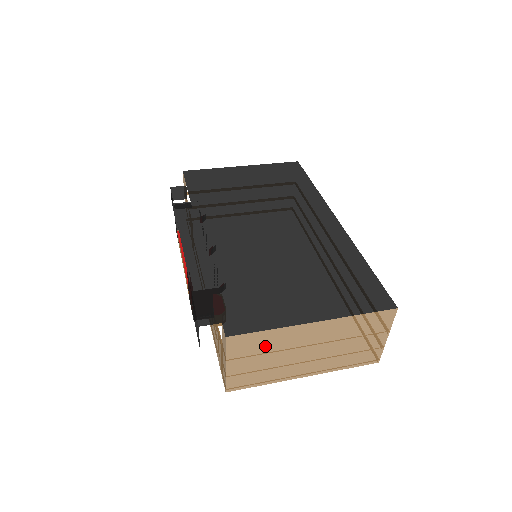
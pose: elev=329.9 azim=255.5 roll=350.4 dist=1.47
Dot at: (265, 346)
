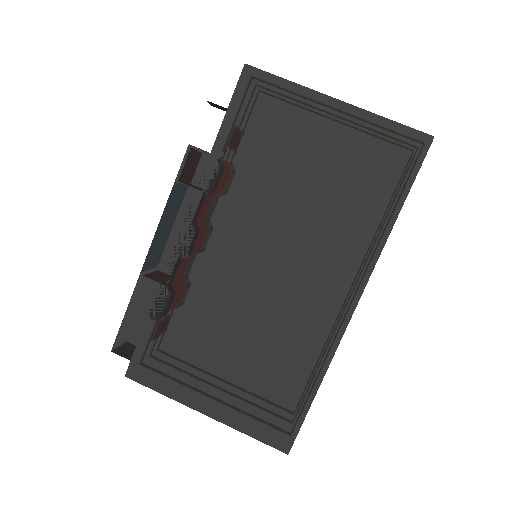
Dot at: occluded
